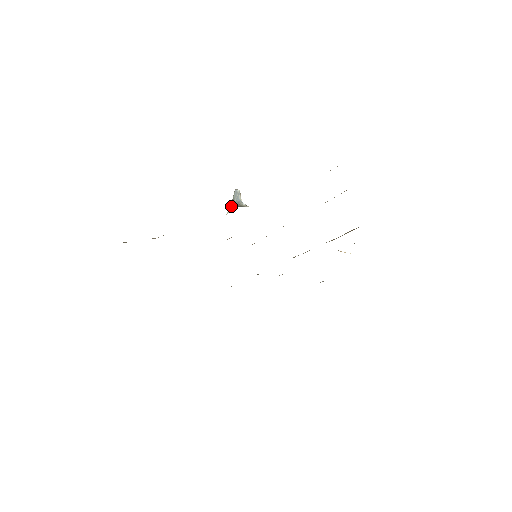
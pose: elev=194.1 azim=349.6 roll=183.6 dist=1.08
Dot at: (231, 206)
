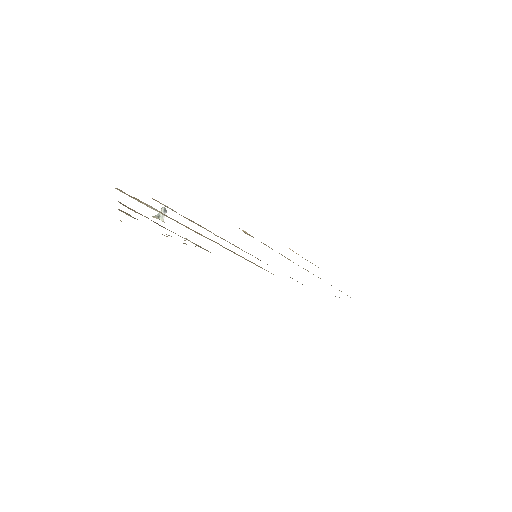
Dot at: (160, 217)
